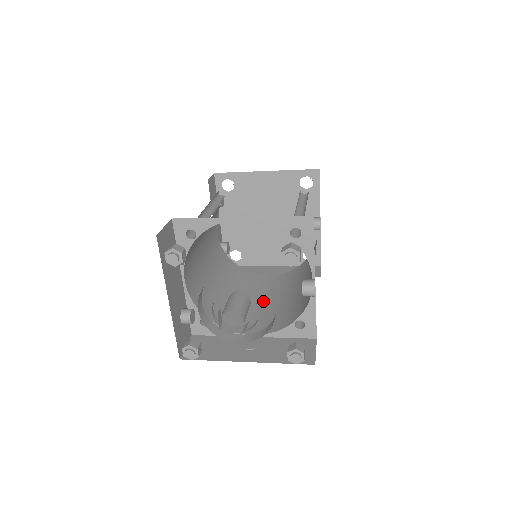
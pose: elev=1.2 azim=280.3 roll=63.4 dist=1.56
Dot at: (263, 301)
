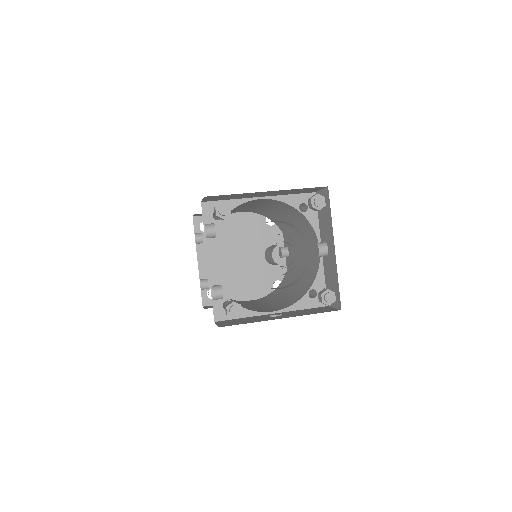
Dot at: (261, 305)
